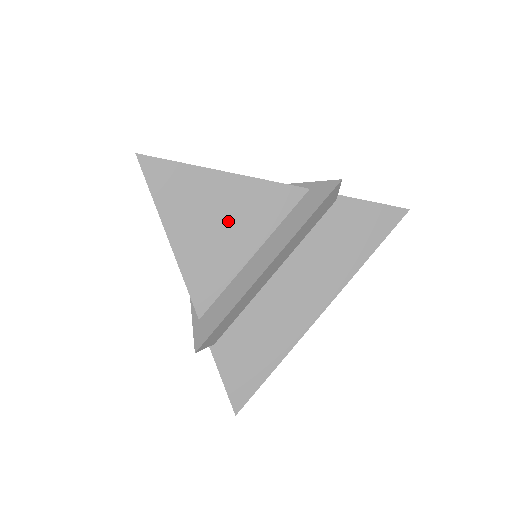
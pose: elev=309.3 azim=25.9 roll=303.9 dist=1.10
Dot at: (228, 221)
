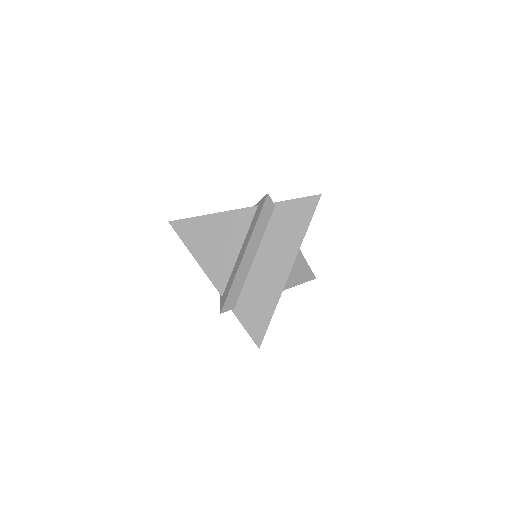
Dot at: (221, 239)
